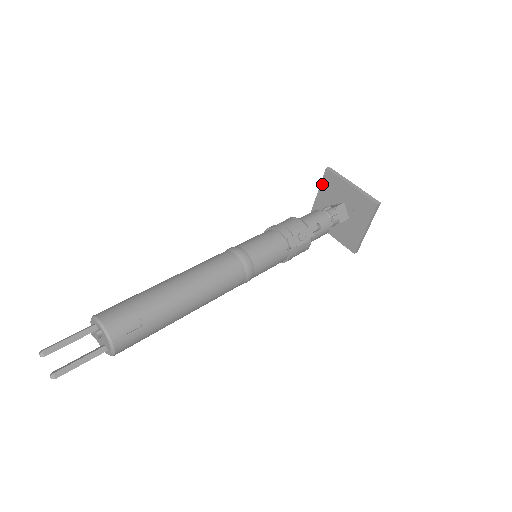
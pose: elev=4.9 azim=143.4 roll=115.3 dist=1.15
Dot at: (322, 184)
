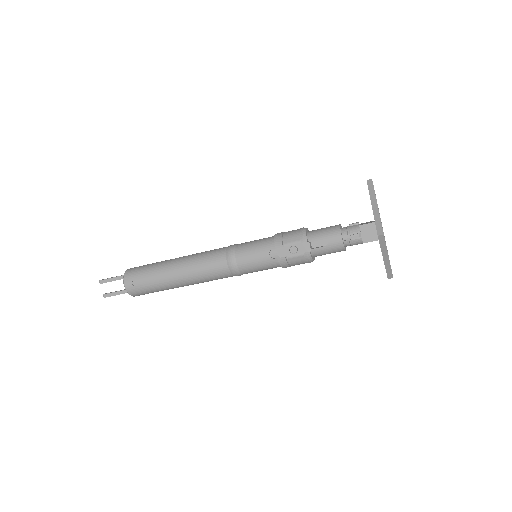
Dot at: occluded
